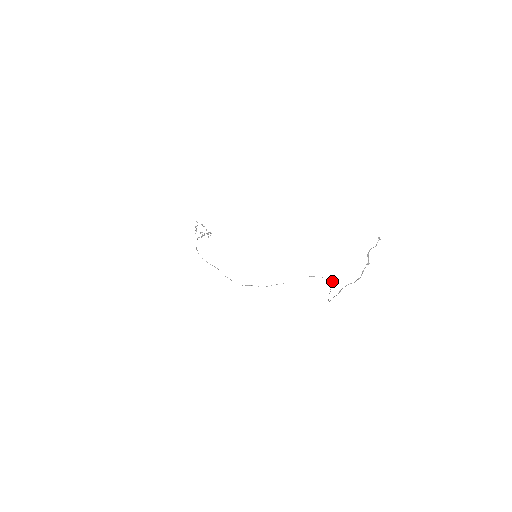
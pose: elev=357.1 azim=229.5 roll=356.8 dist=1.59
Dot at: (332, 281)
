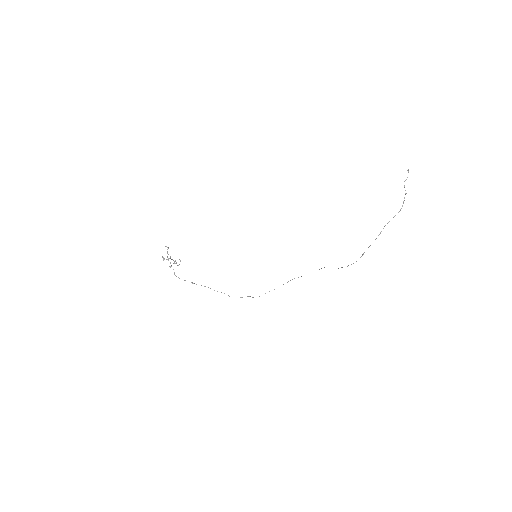
Dot at: occluded
